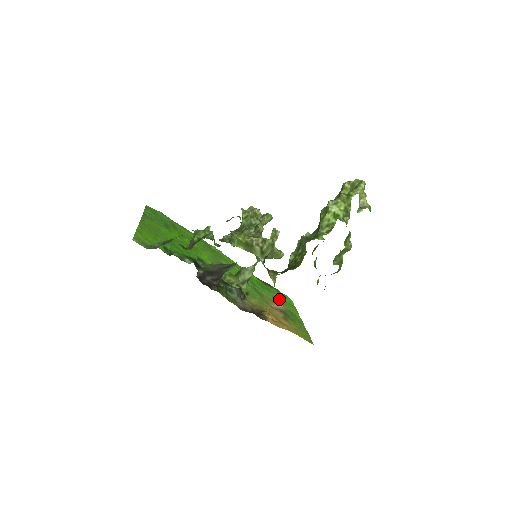
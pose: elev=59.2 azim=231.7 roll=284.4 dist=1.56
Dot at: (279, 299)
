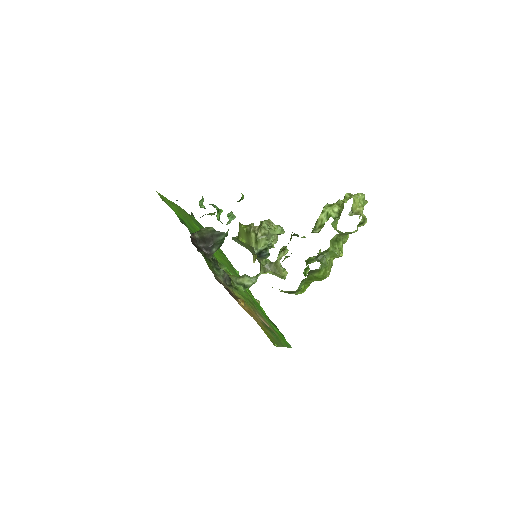
Dot at: (274, 329)
